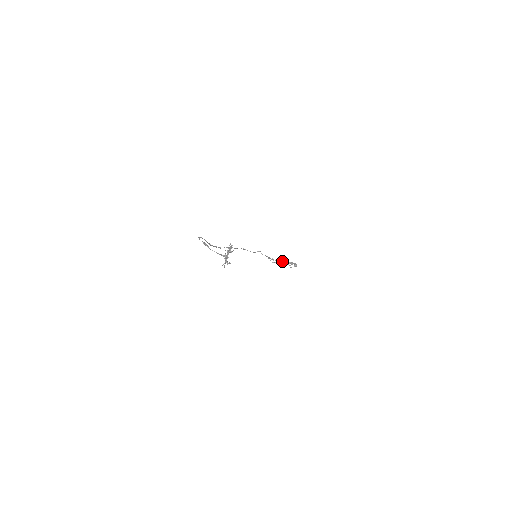
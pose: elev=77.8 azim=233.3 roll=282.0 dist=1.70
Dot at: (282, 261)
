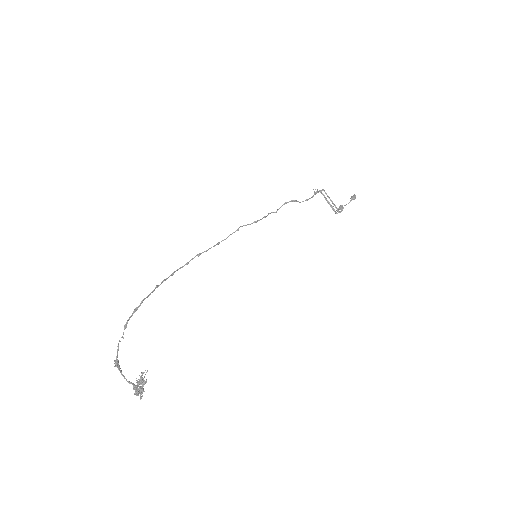
Dot at: (331, 200)
